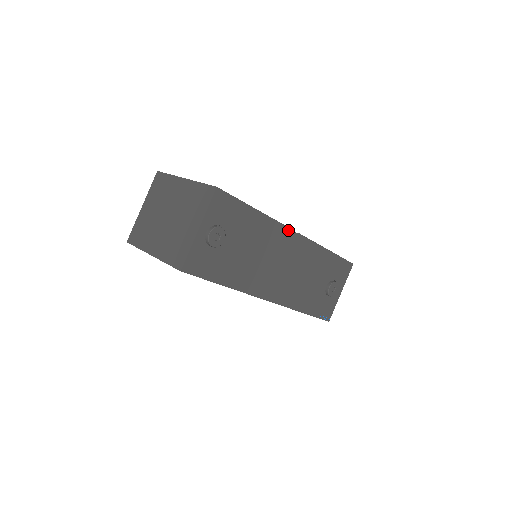
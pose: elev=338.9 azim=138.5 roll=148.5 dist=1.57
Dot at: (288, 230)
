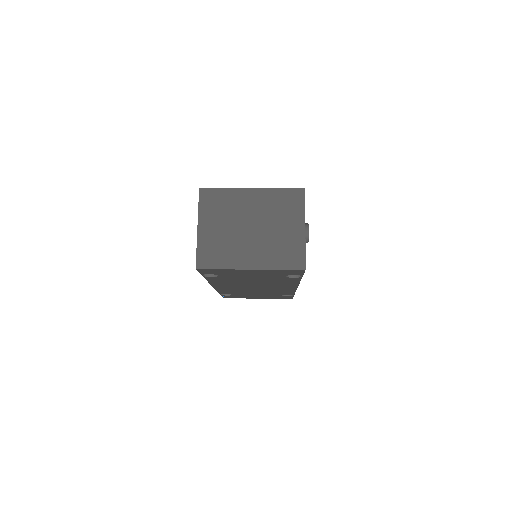
Dot at: occluded
